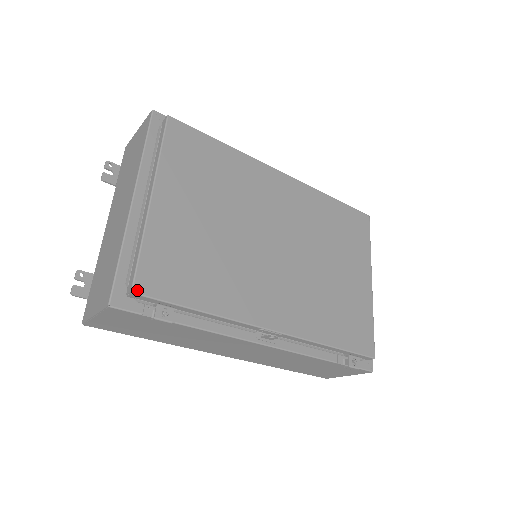
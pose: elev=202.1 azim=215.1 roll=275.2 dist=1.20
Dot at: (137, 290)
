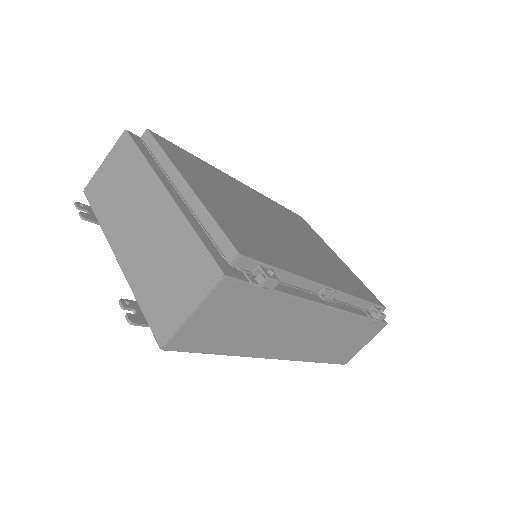
Dot at: (241, 253)
